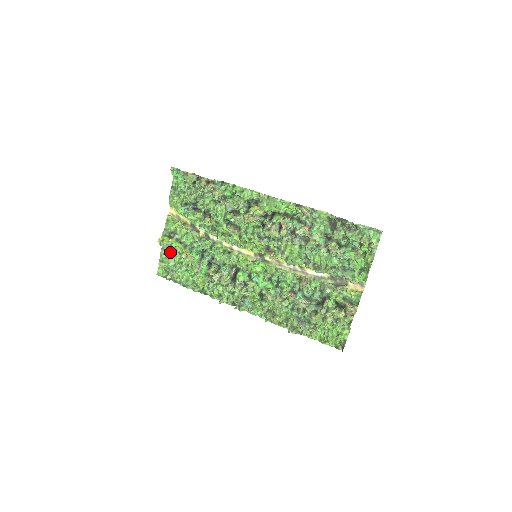
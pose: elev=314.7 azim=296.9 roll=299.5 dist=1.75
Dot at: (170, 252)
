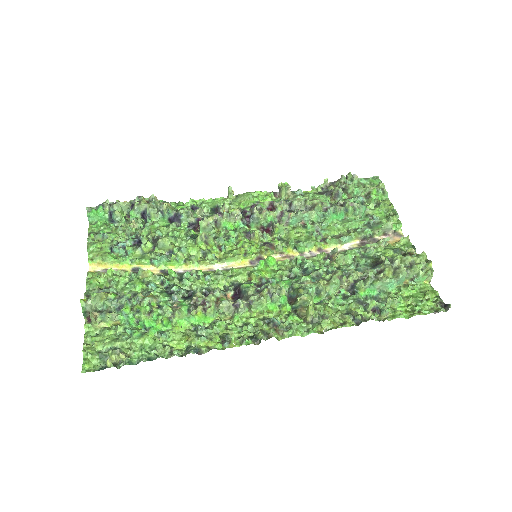
Dot at: (109, 308)
